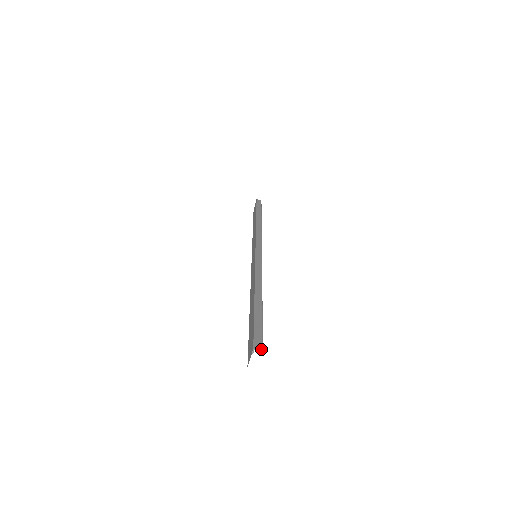
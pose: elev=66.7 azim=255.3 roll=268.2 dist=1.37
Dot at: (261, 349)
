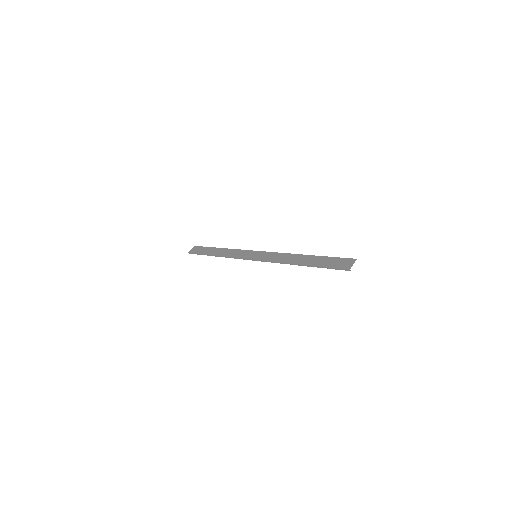
Dot at: occluded
